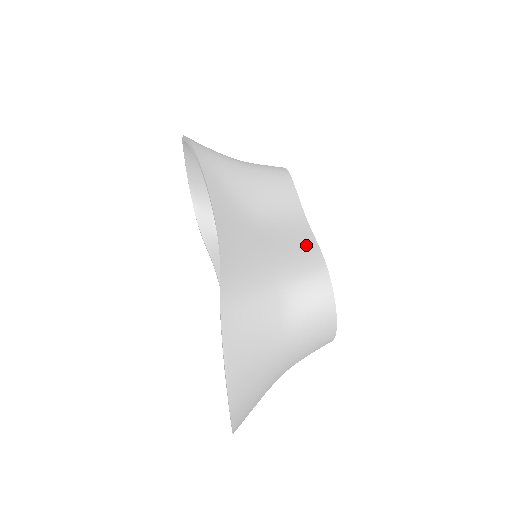
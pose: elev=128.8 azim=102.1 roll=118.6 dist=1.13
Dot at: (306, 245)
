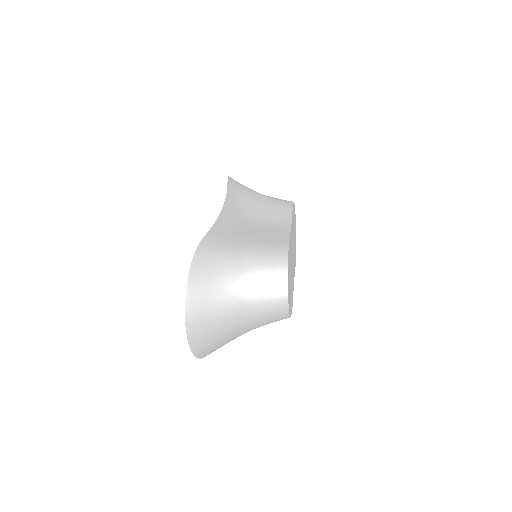
Dot at: (280, 238)
